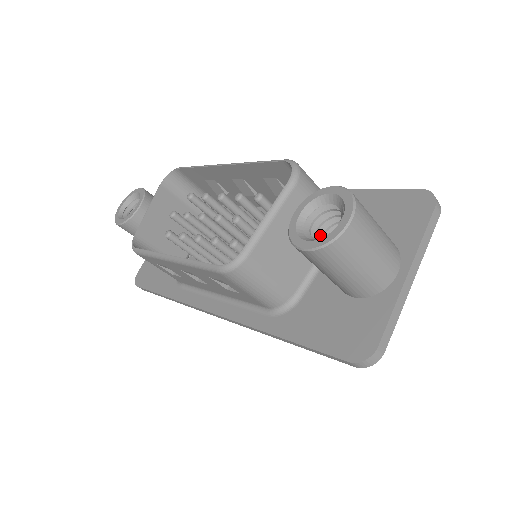
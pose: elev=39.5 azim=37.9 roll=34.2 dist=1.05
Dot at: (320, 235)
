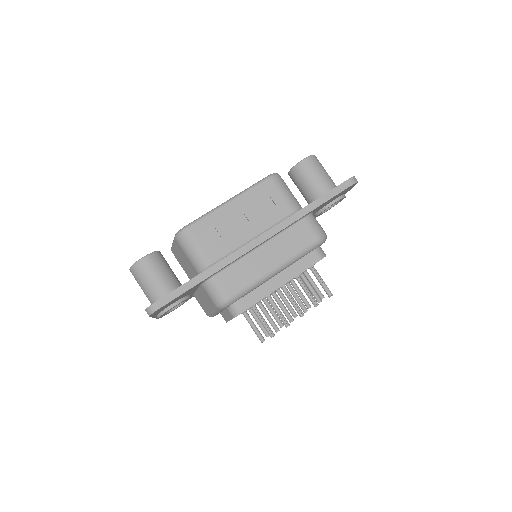
Dot at: occluded
